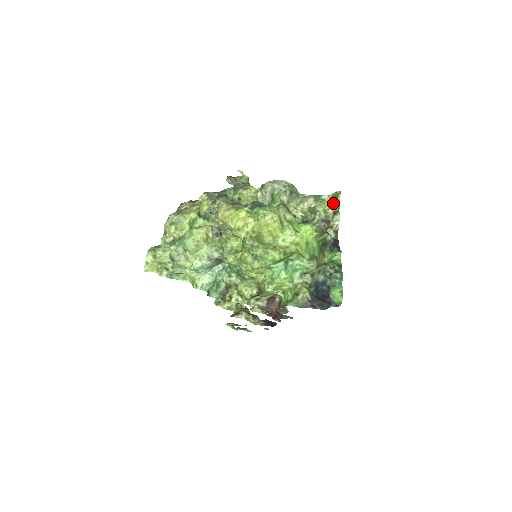
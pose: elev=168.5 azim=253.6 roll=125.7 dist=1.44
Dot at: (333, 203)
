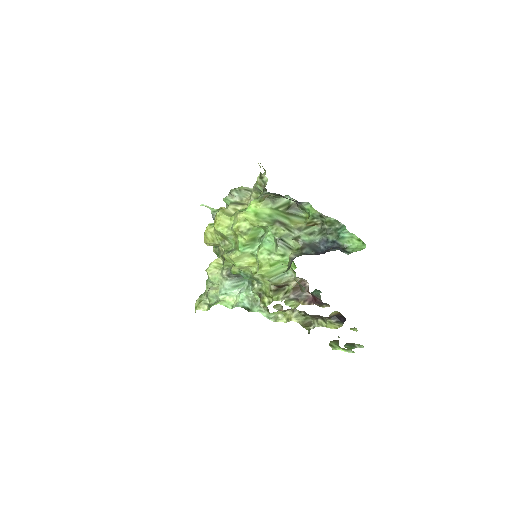
Dot at: occluded
